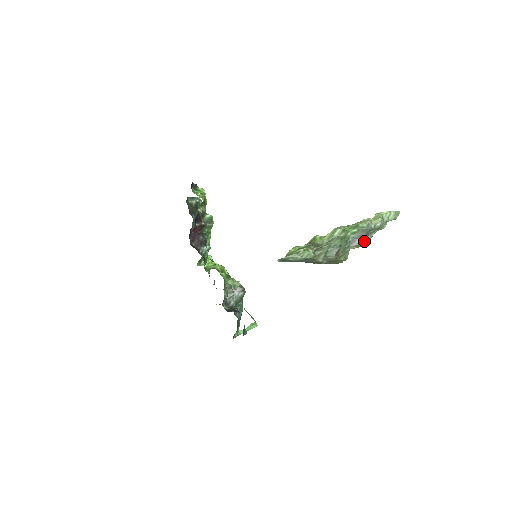
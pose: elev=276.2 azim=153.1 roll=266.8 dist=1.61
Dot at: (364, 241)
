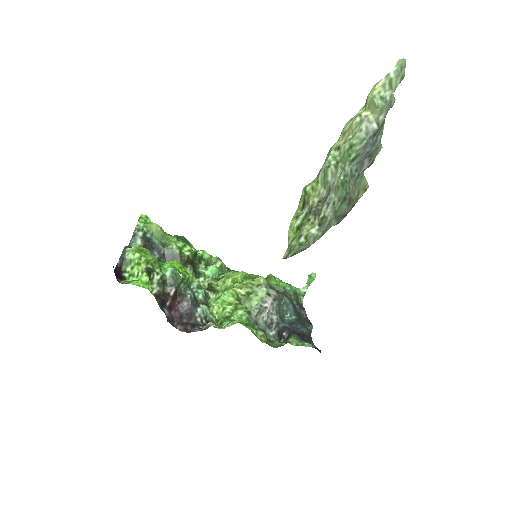
Dot at: (375, 149)
